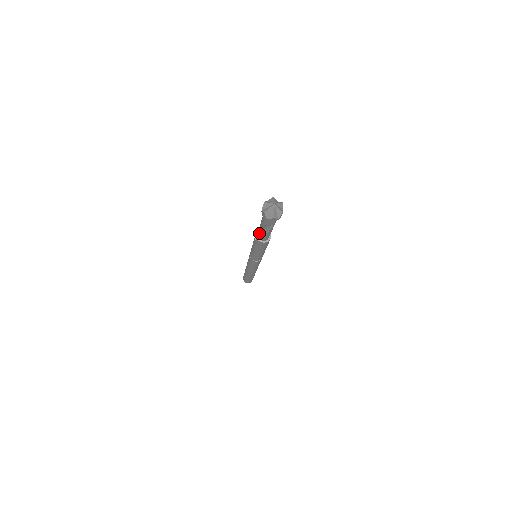
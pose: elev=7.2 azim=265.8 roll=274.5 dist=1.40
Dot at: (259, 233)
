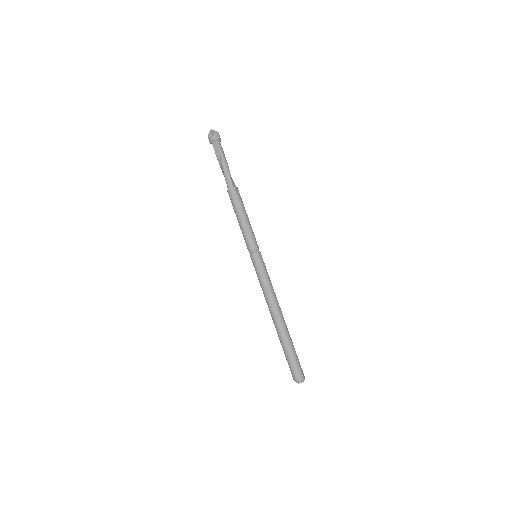
Dot at: (228, 187)
